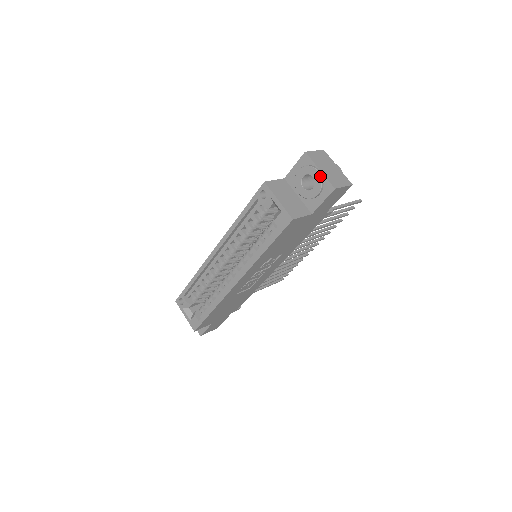
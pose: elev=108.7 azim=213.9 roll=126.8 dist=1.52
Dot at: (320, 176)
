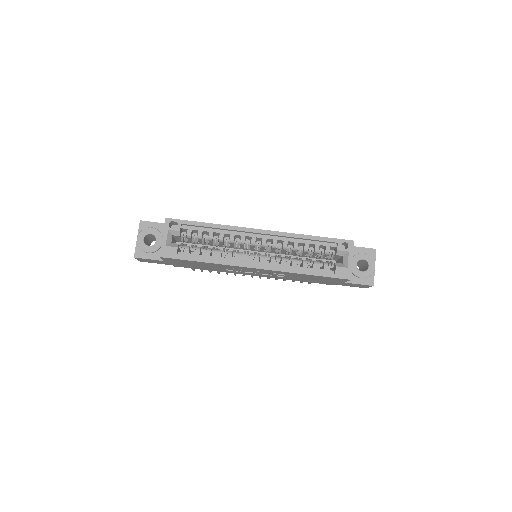
Dot at: (374, 271)
